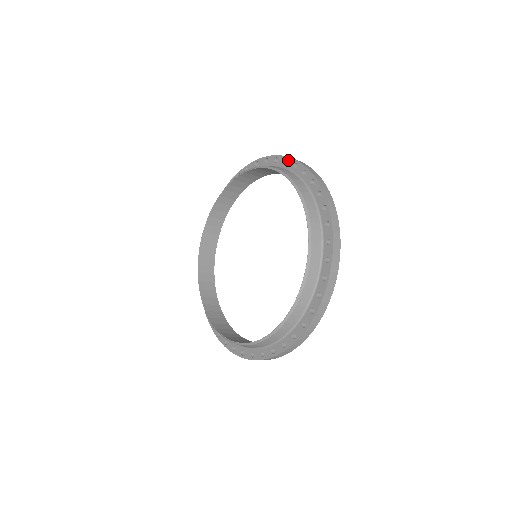
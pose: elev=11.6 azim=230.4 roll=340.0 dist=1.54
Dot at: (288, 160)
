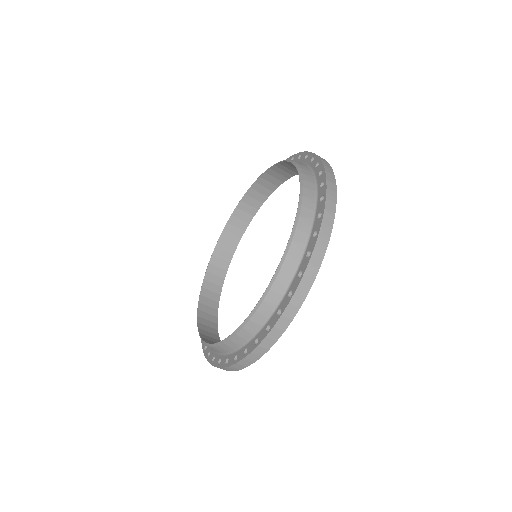
Dot at: occluded
